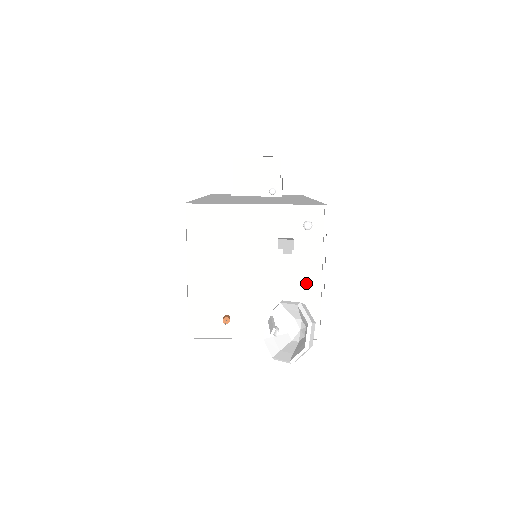
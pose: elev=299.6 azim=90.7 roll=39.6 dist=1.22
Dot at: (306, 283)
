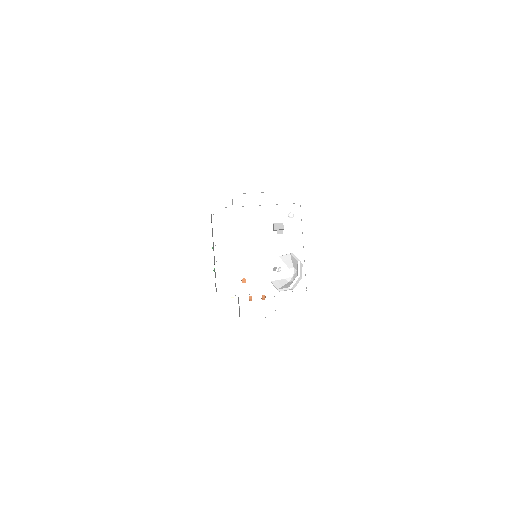
Dot at: (294, 253)
